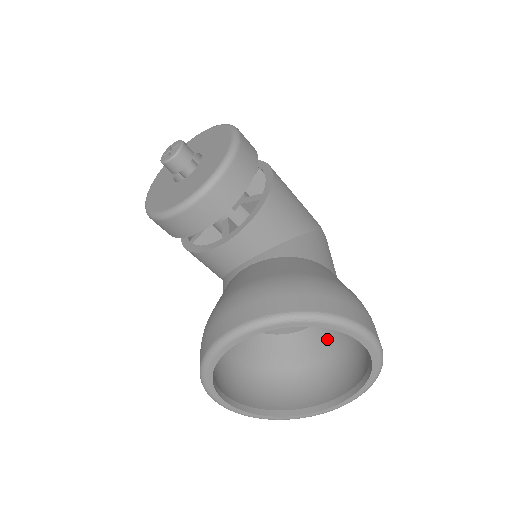
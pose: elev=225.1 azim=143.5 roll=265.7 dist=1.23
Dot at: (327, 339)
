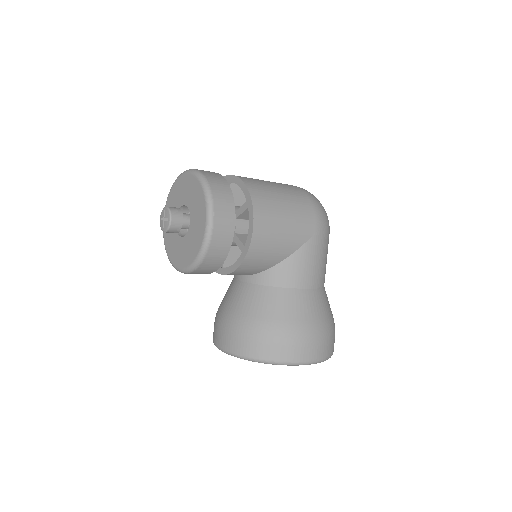
Dot at: occluded
